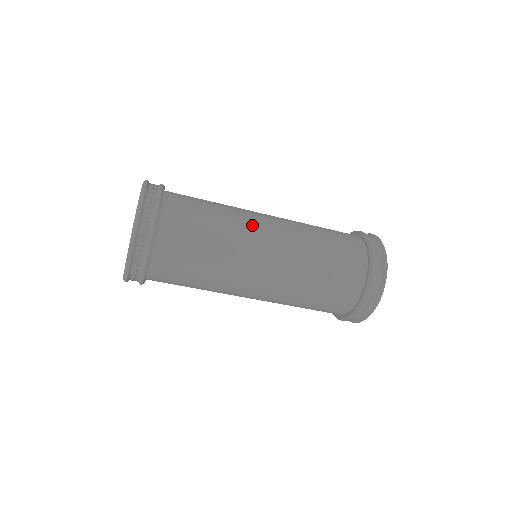
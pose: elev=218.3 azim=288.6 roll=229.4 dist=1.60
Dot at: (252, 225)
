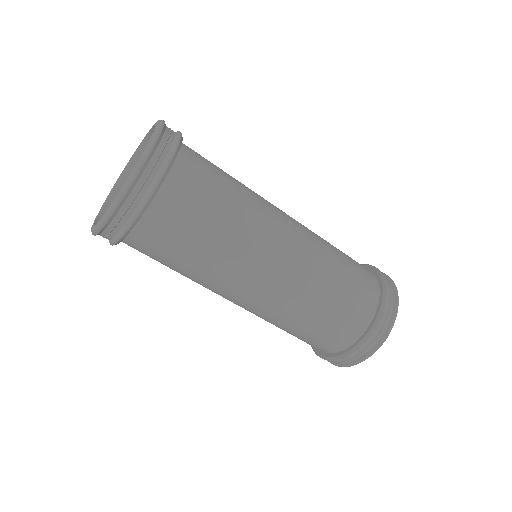
Dot at: (271, 207)
